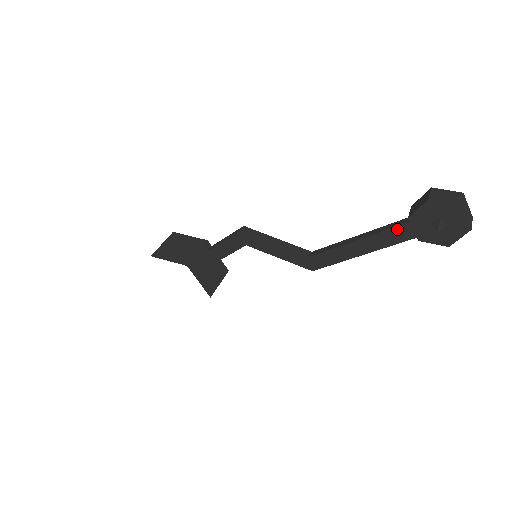
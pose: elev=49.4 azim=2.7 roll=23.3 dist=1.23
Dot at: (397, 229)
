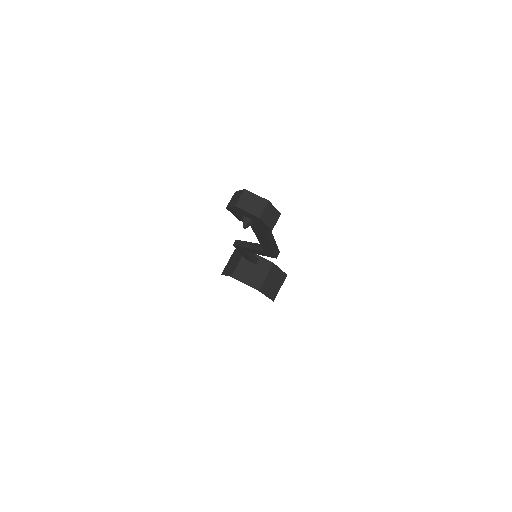
Dot at: occluded
